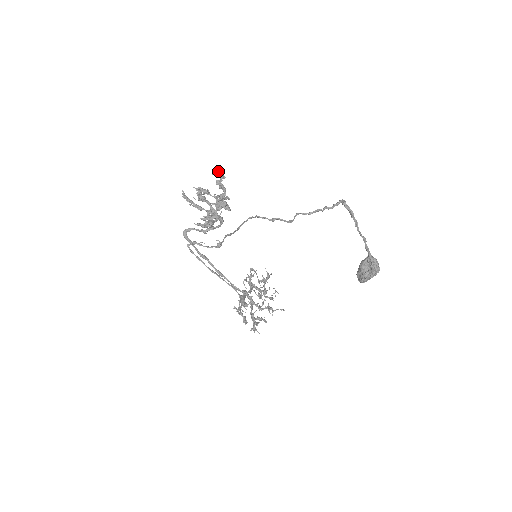
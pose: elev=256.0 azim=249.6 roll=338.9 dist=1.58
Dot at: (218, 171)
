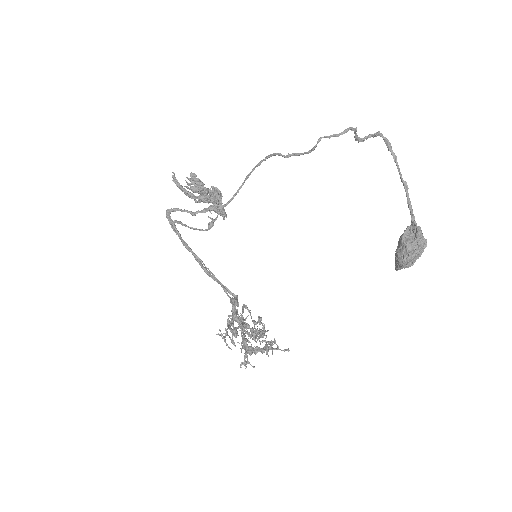
Dot at: occluded
